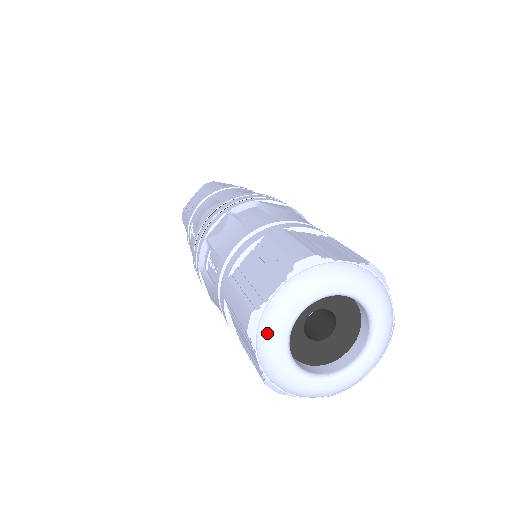
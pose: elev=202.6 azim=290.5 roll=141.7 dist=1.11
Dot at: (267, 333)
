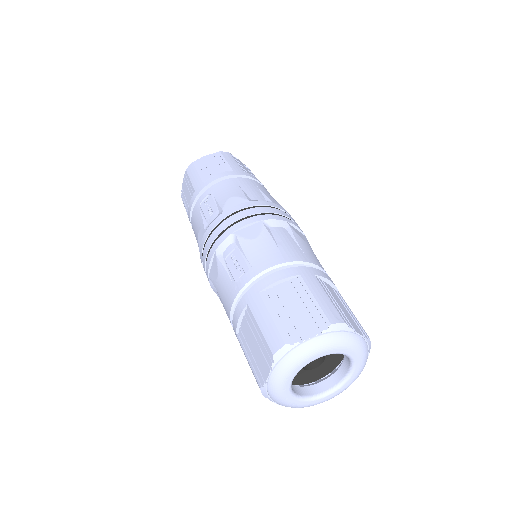
Dot at: (289, 363)
